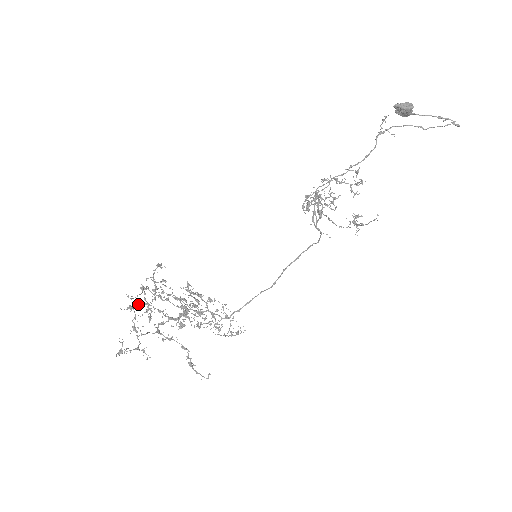
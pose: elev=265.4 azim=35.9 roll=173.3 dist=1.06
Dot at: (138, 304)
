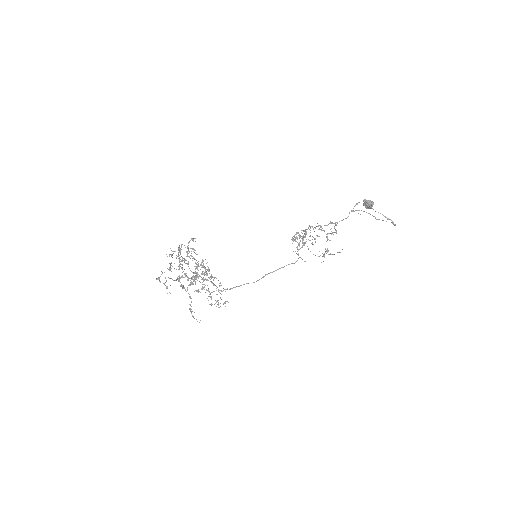
Dot at: occluded
